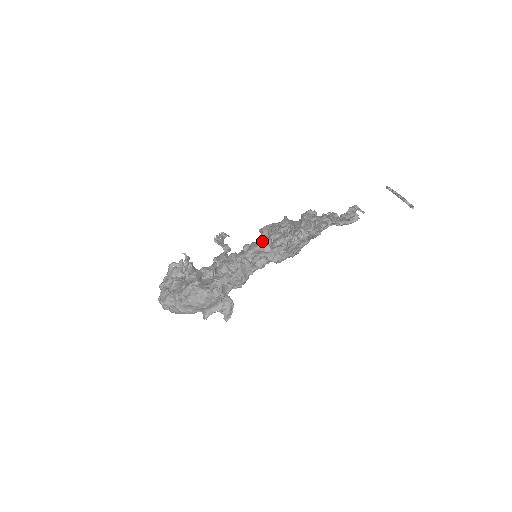
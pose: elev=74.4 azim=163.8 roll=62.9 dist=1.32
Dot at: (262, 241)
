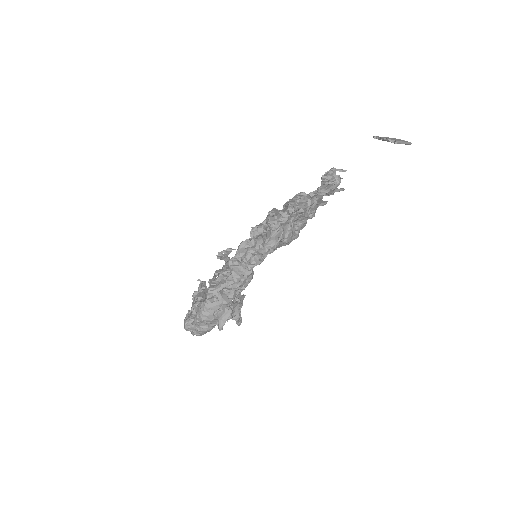
Dot at: occluded
